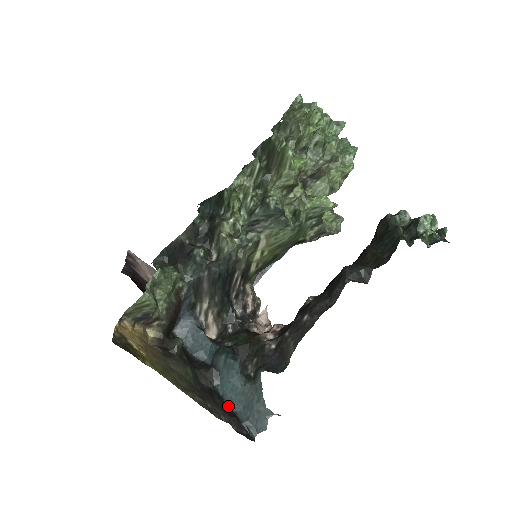
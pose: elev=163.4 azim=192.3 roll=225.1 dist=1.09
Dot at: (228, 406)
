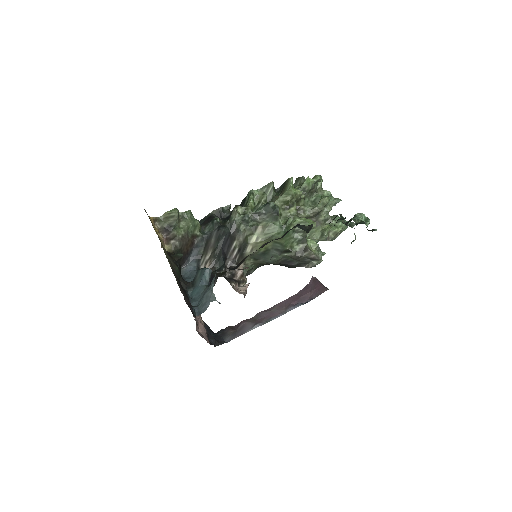
Dot at: (190, 301)
